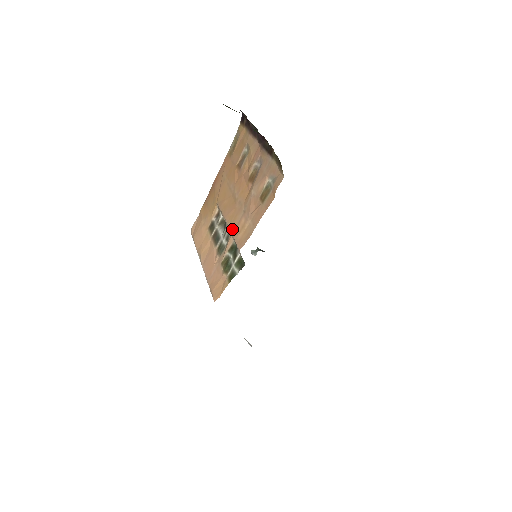
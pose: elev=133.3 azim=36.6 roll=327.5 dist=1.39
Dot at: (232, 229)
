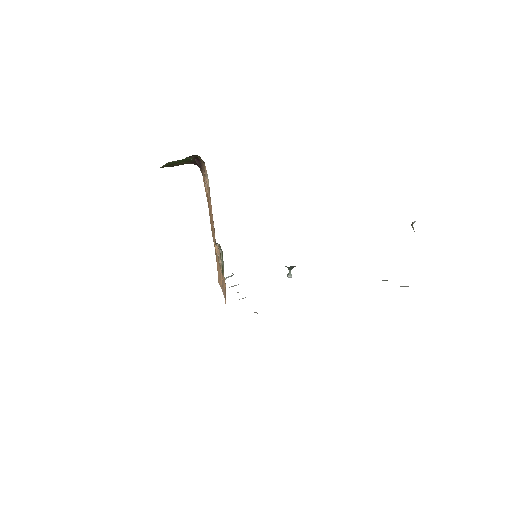
Dot at: (215, 240)
